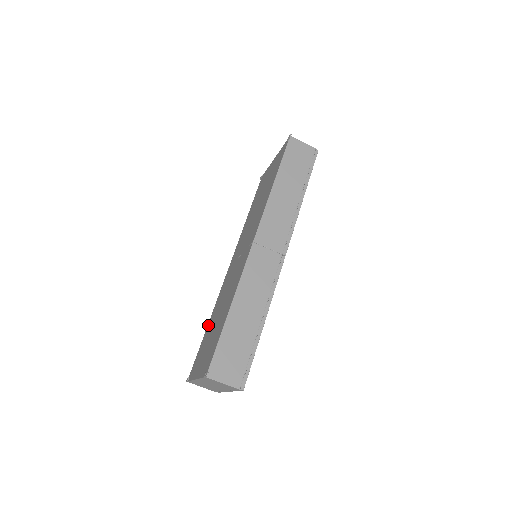
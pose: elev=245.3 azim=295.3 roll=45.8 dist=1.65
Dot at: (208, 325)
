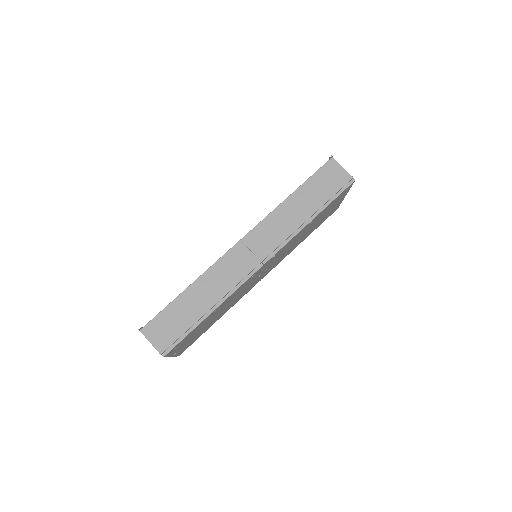
Dot at: occluded
